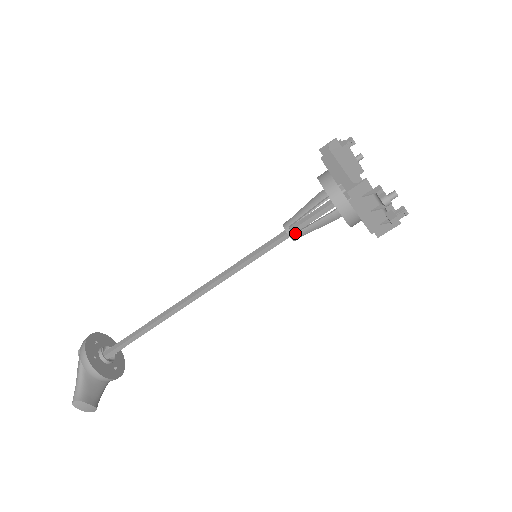
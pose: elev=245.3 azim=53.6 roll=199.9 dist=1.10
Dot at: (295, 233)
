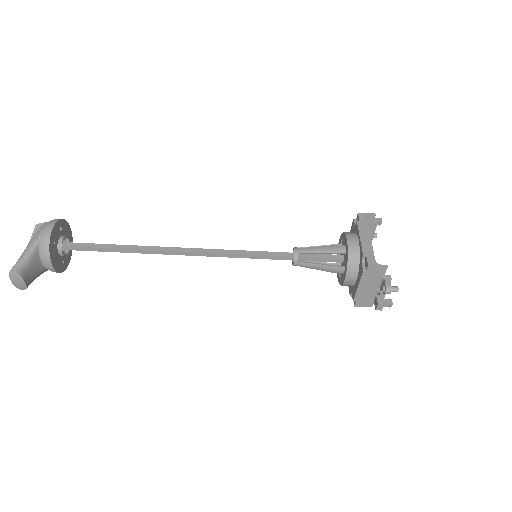
Dot at: (300, 261)
